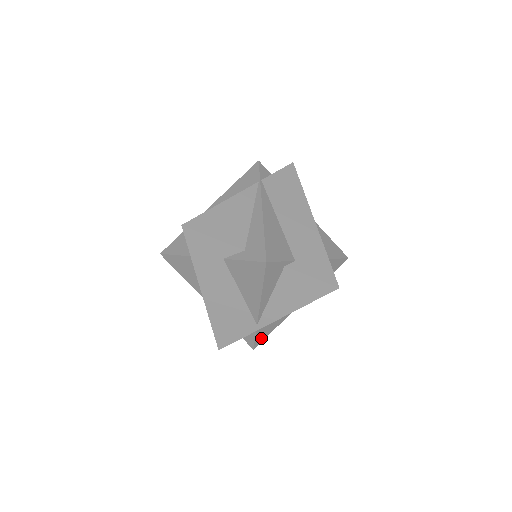
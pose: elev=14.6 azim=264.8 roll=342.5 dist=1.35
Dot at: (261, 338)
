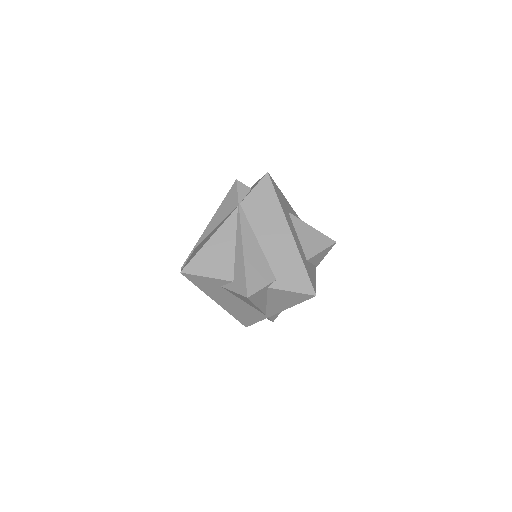
Dot at: (276, 315)
